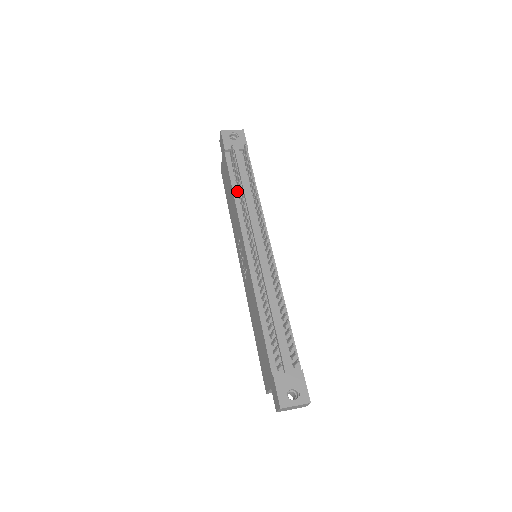
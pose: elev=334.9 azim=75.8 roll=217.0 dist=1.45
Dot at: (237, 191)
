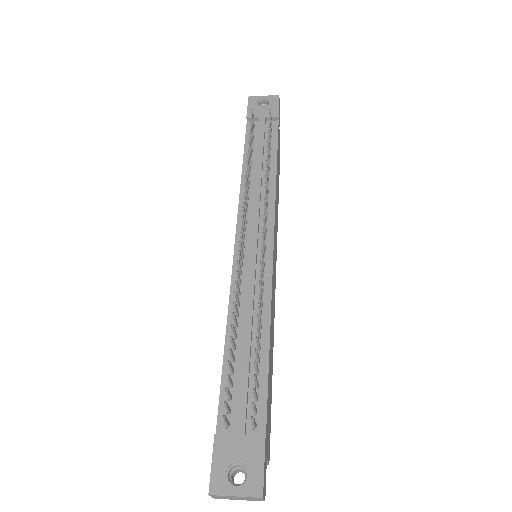
Dot at: occluded
